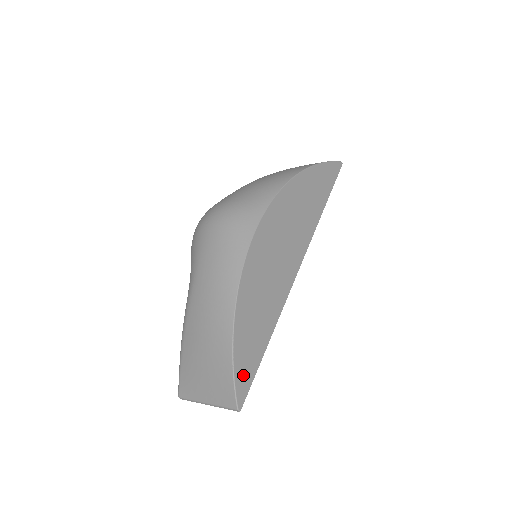
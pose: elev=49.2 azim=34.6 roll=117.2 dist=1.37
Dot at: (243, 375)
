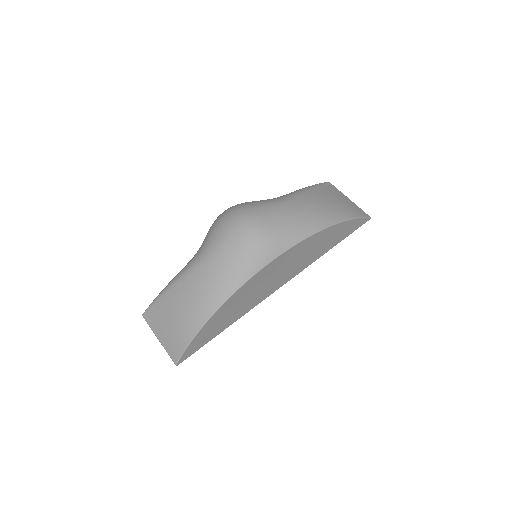
Dot at: (192, 348)
